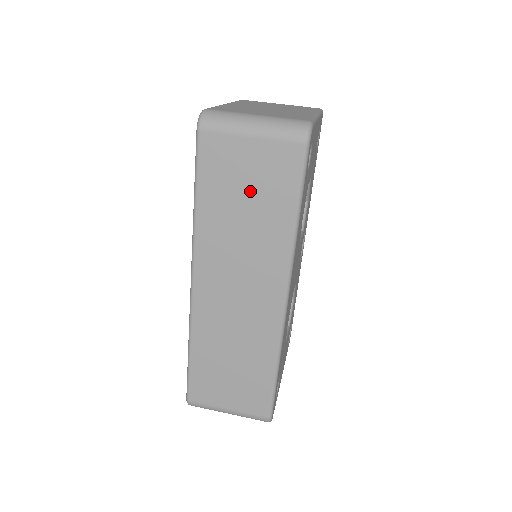
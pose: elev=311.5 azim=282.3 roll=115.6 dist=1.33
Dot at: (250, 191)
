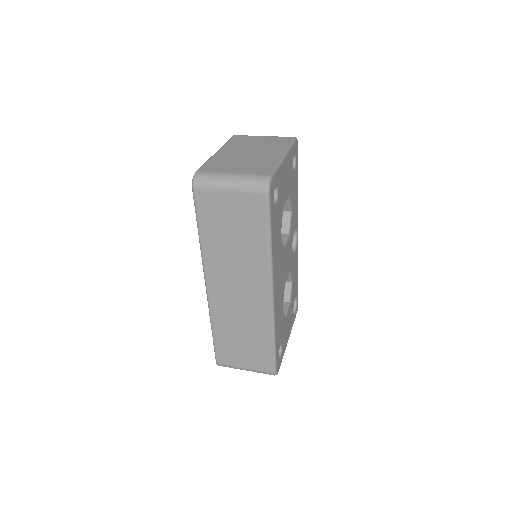
Dot at: (235, 226)
